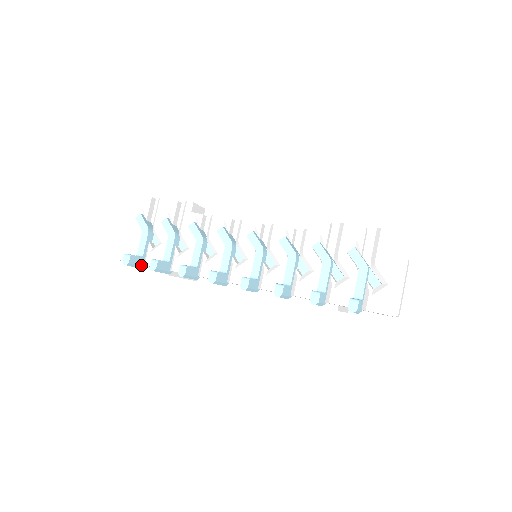
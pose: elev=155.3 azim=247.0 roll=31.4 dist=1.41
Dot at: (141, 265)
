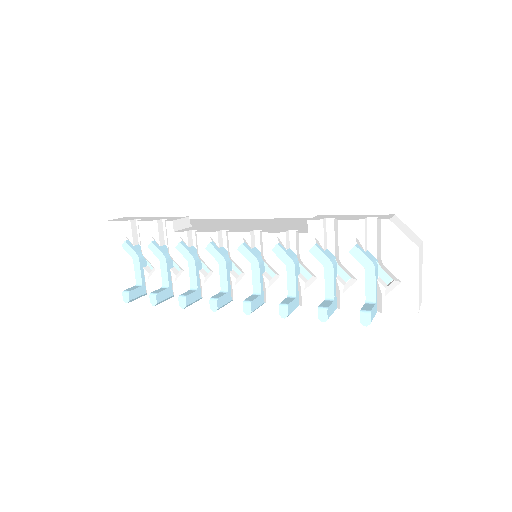
Dot at: (144, 293)
